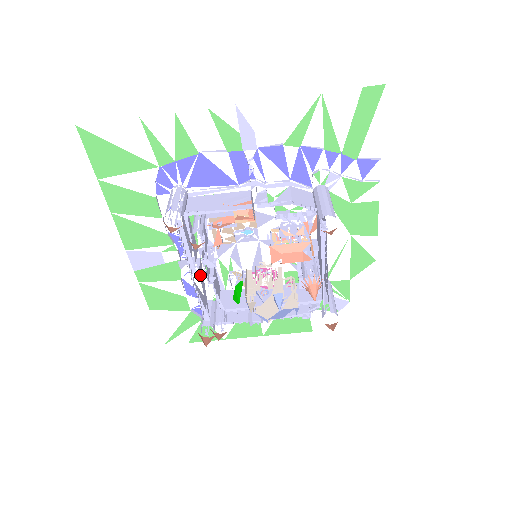
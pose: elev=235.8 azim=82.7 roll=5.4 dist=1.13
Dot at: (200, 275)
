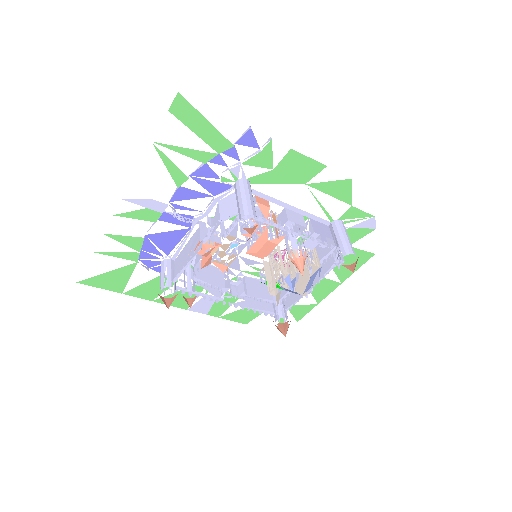
Dot at: occluded
